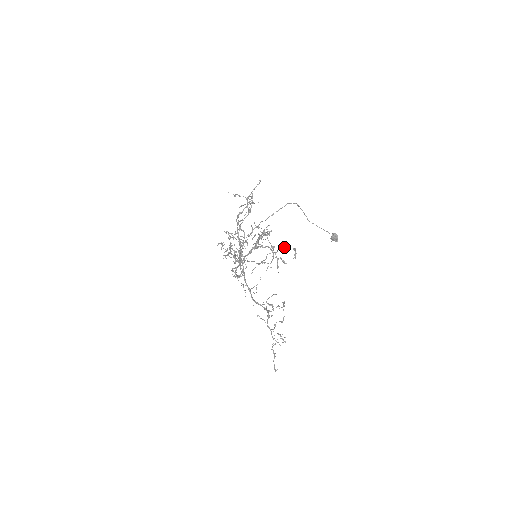
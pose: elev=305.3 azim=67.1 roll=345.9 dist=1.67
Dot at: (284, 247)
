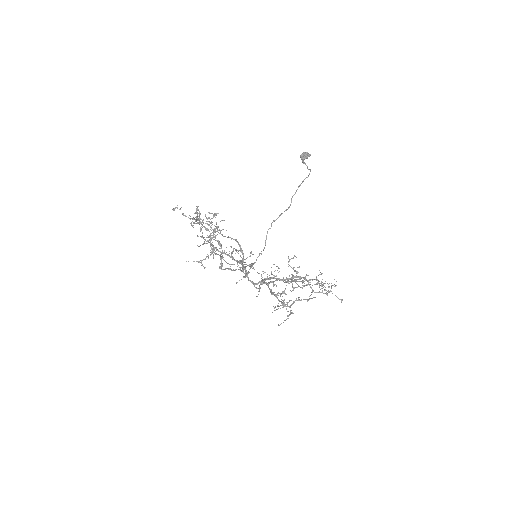
Dot at: occluded
